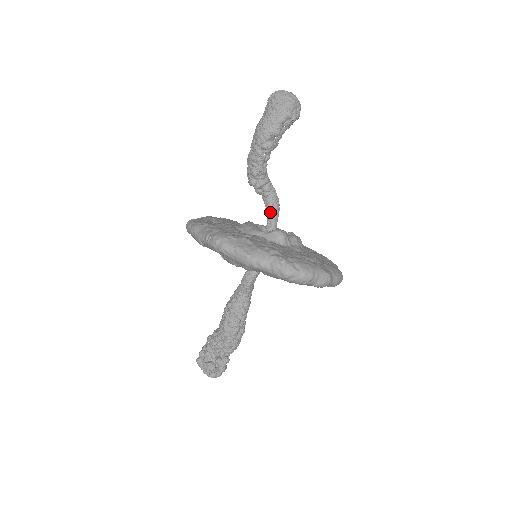
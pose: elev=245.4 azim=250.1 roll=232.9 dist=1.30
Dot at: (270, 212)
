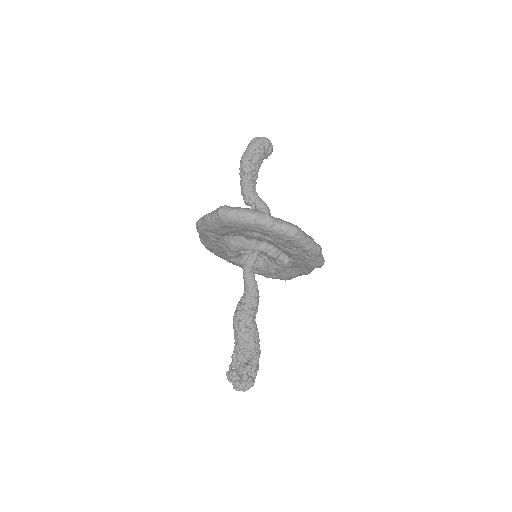
Dot at: occluded
